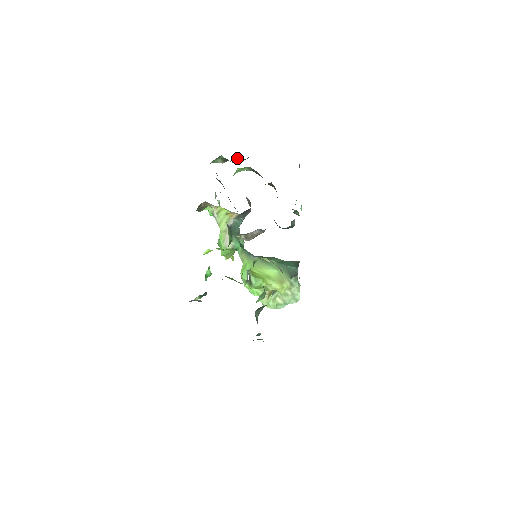
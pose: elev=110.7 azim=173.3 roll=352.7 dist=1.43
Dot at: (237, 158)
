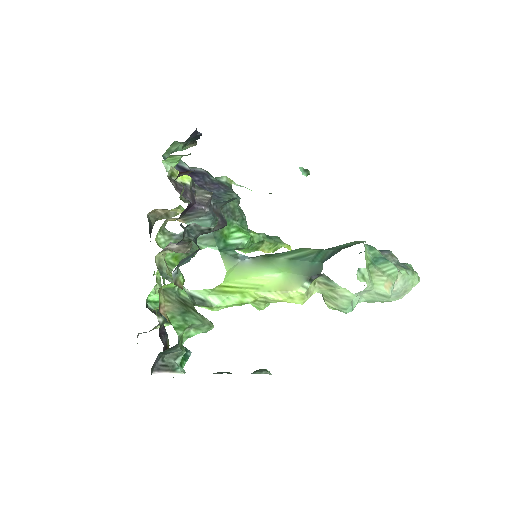
Dot at: (195, 136)
